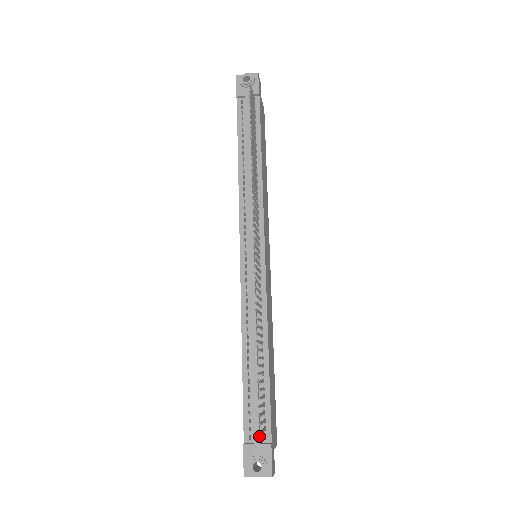
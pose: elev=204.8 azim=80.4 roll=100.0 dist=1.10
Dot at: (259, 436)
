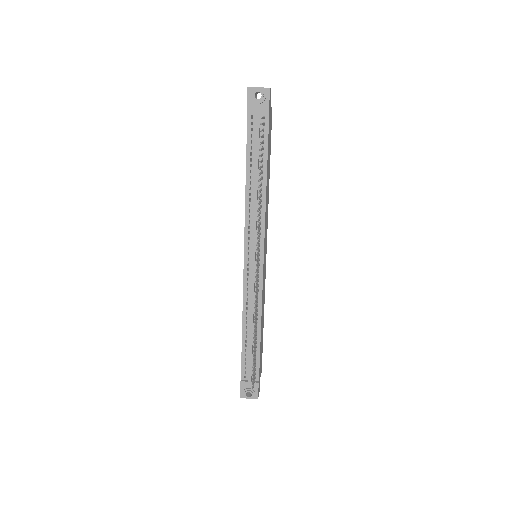
Dot at: (251, 378)
